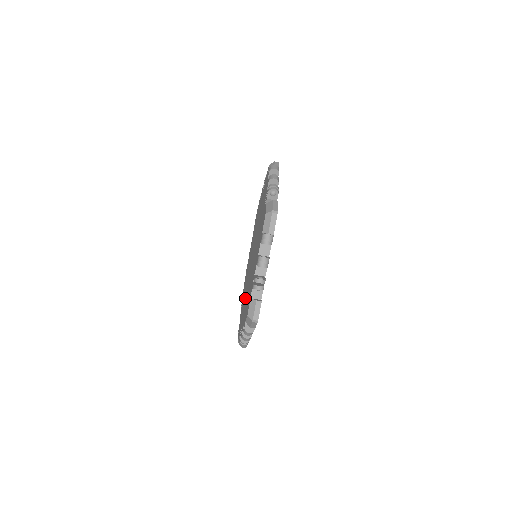
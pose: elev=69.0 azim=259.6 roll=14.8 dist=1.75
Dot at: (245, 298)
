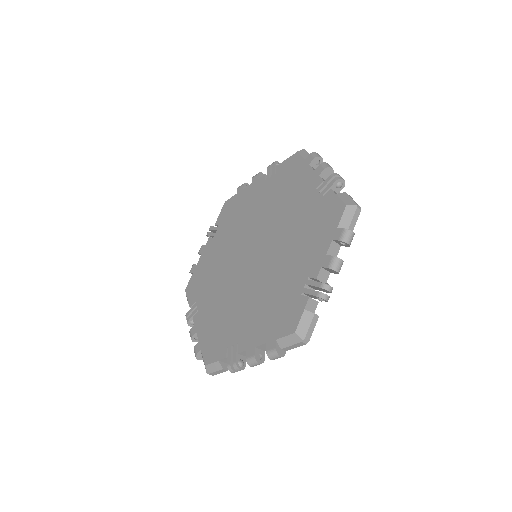
Dot at: (233, 308)
